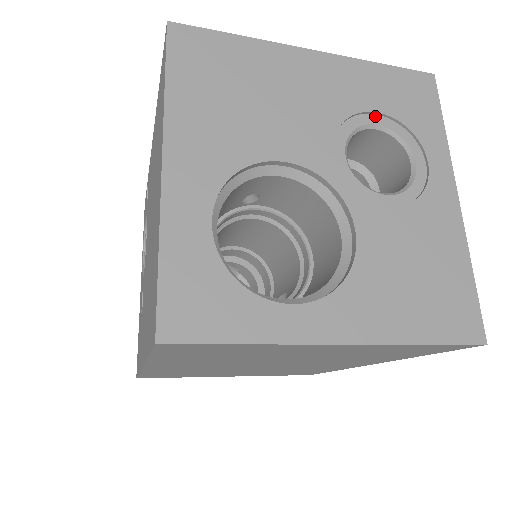
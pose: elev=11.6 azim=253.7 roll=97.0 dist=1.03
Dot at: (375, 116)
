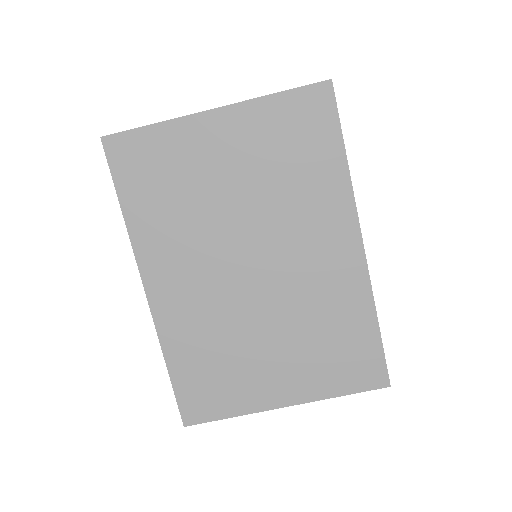
Dot at: occluded
